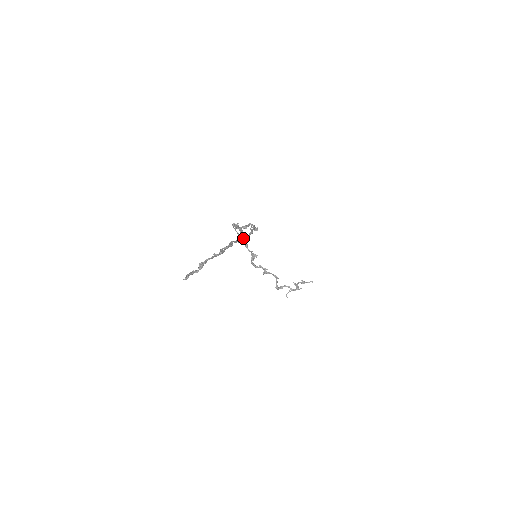
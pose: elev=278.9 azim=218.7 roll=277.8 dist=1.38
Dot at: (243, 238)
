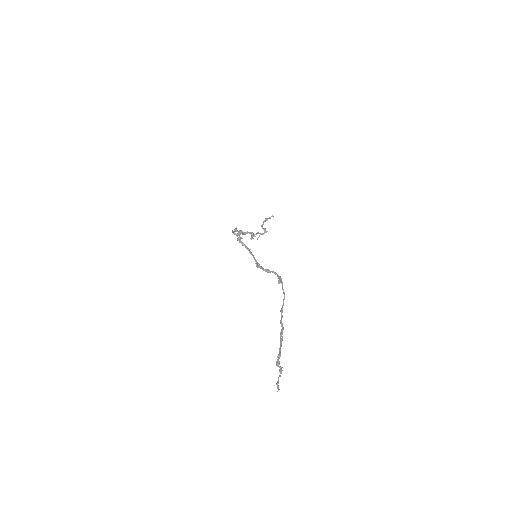
Dot at: (282, 306)
